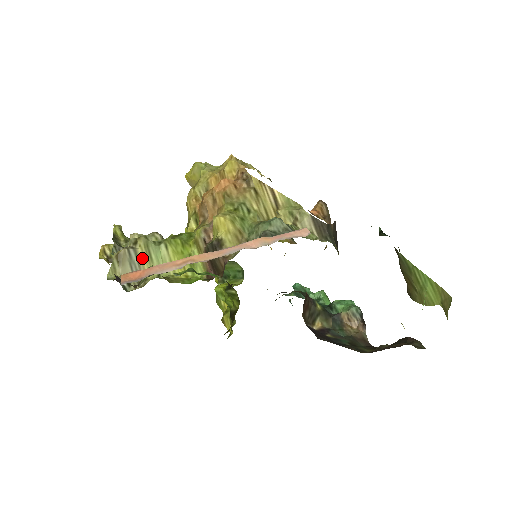
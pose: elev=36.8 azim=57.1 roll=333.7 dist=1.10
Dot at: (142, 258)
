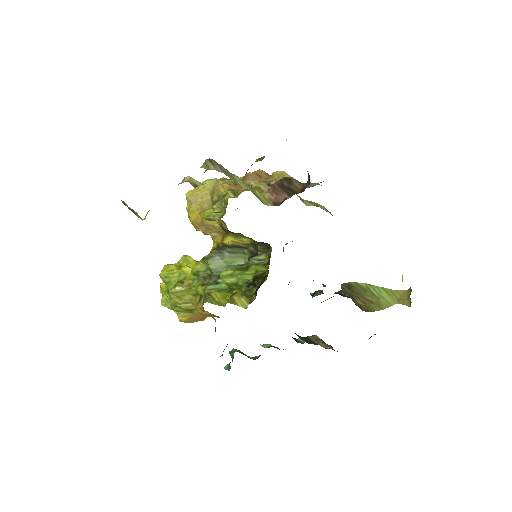
Dot at: (226, 172)
